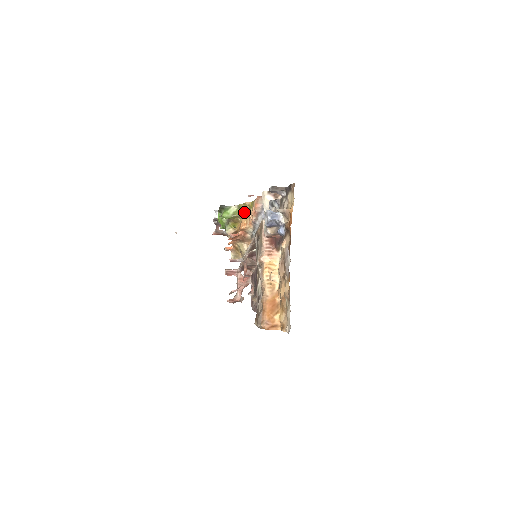
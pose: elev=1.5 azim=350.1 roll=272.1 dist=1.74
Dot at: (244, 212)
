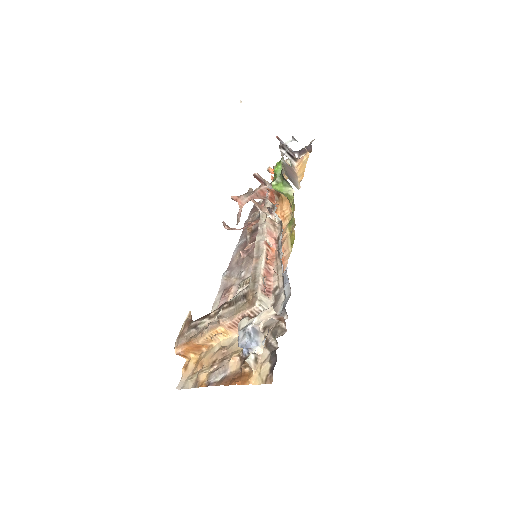
Dot at: occluded
